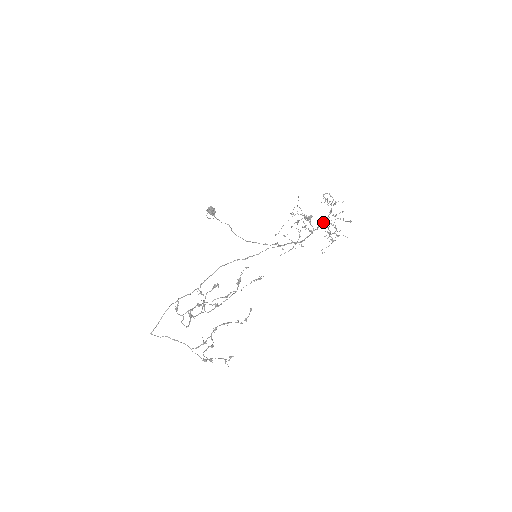
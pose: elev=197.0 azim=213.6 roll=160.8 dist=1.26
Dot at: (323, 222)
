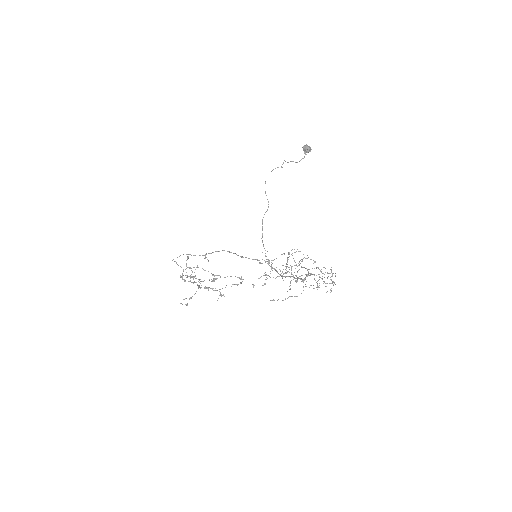
Dot at: (311, 273)
